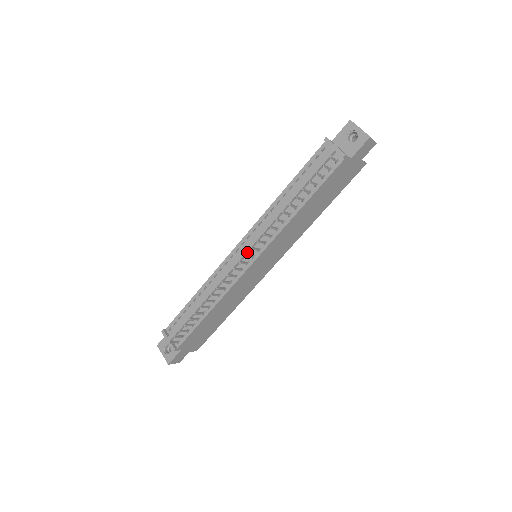
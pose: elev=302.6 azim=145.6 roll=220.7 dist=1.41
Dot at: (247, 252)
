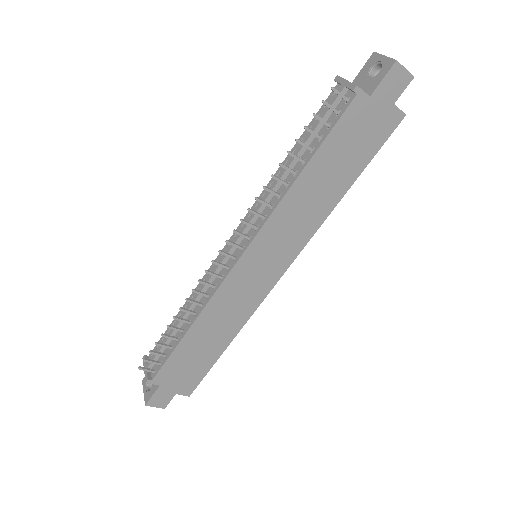
Dot at: (236, 243)
